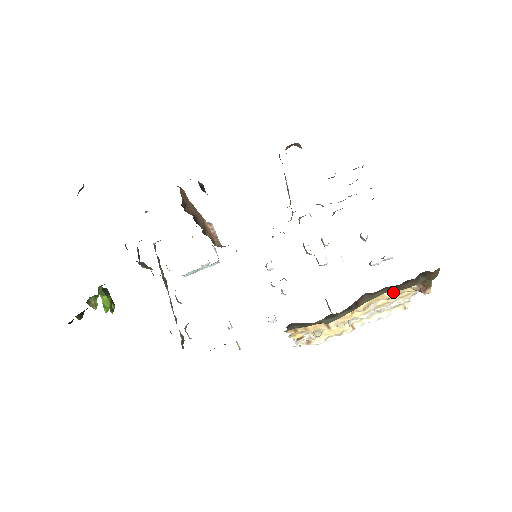
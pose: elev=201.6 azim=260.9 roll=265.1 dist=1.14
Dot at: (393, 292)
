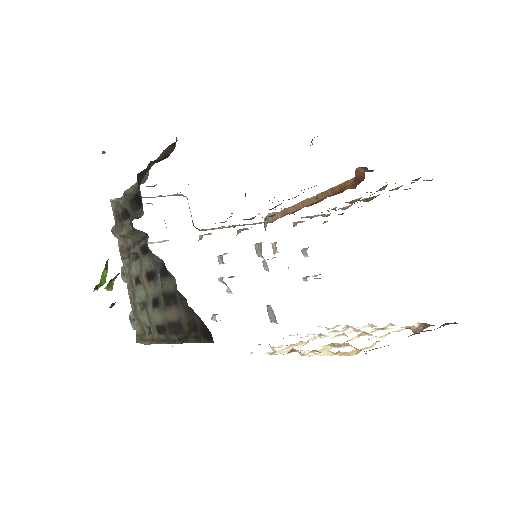
Dot at: occluded
